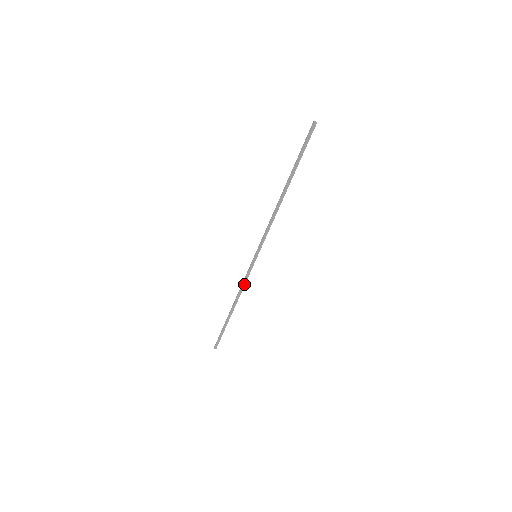
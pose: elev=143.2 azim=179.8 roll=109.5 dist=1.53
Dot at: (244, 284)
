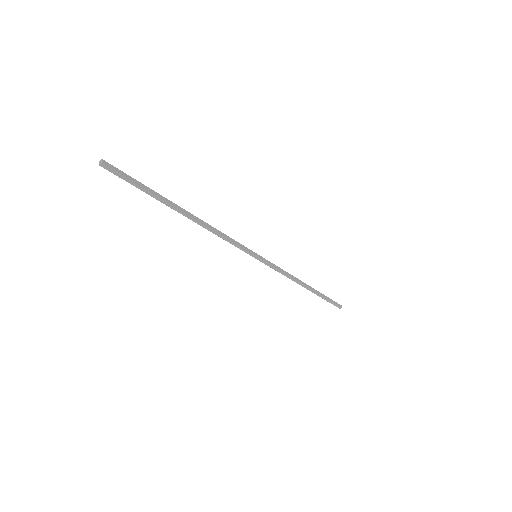
Dot at: (283, 273)
